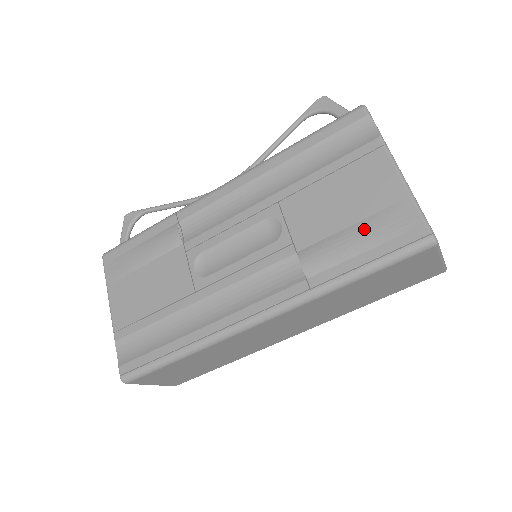
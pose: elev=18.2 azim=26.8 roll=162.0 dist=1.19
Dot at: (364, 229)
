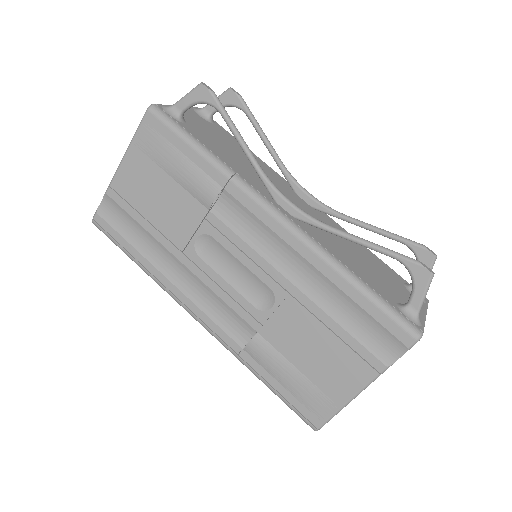
Dot at: (299, 381)
